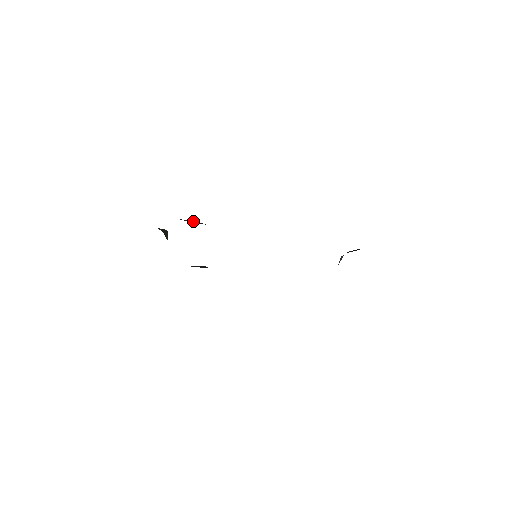
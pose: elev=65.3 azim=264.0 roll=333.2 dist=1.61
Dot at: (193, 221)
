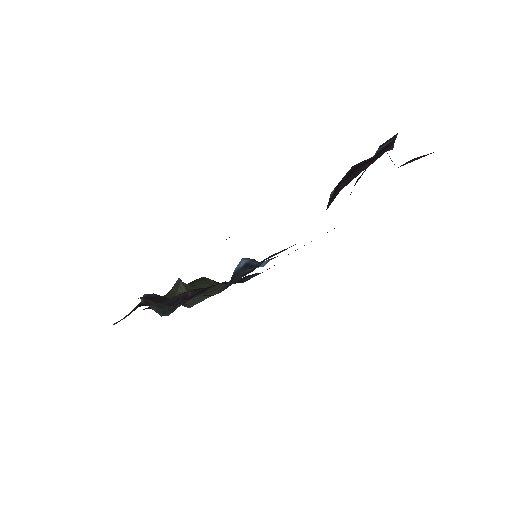
Dot at: (170, 307)
